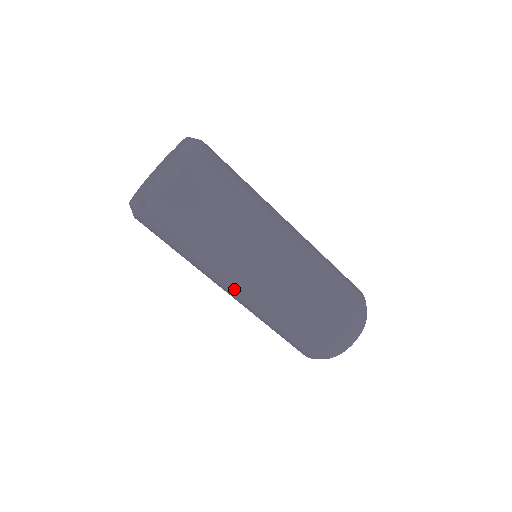
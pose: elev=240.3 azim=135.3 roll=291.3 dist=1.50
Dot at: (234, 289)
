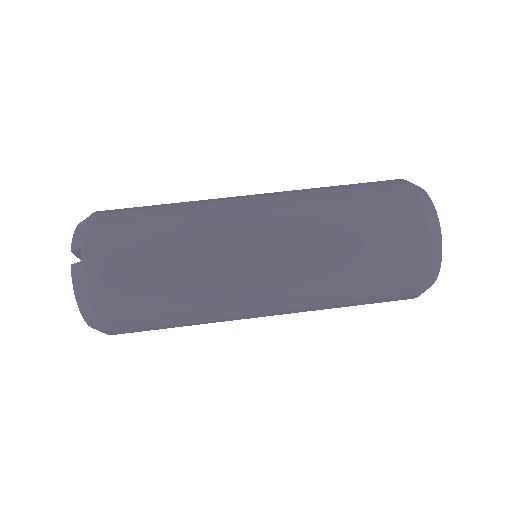
Dot at: (250, 246)
